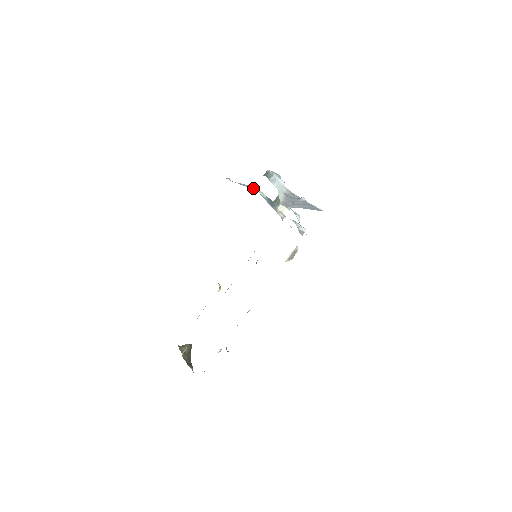
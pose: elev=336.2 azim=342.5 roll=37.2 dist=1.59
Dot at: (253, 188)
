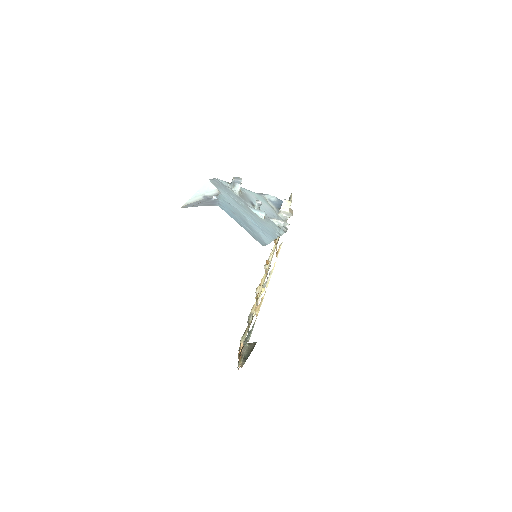
Dot at: (262, 194)
